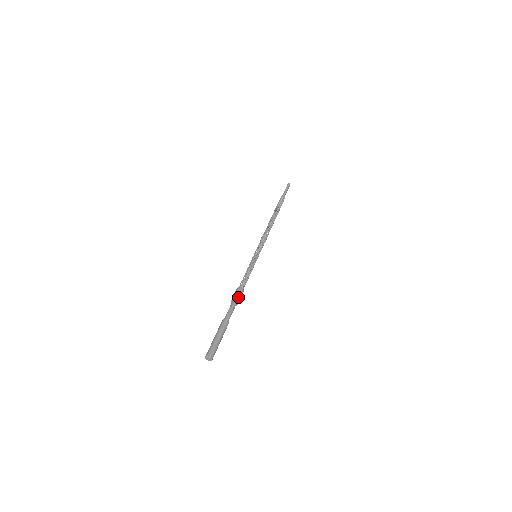
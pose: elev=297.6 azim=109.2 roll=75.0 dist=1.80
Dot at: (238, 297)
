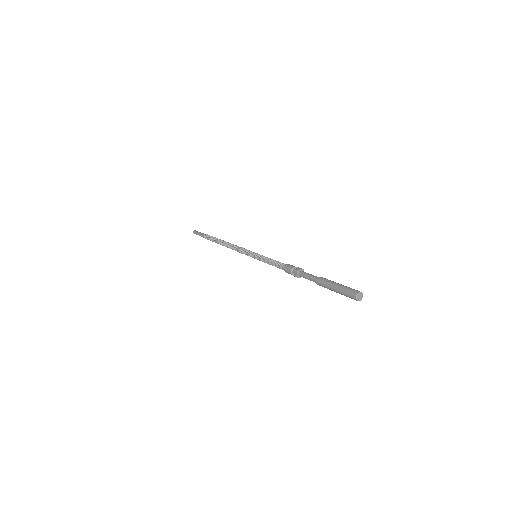
Dot at: (298, 267)
